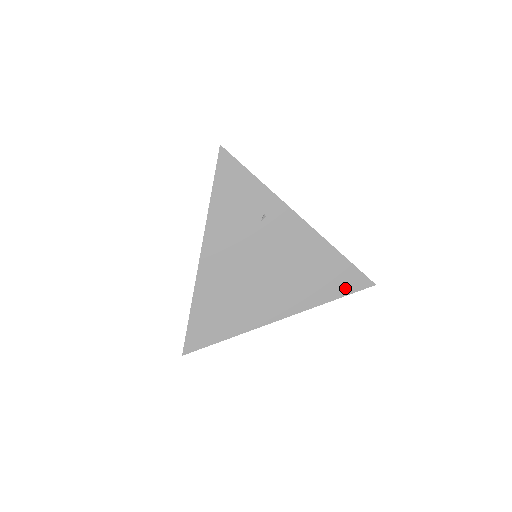
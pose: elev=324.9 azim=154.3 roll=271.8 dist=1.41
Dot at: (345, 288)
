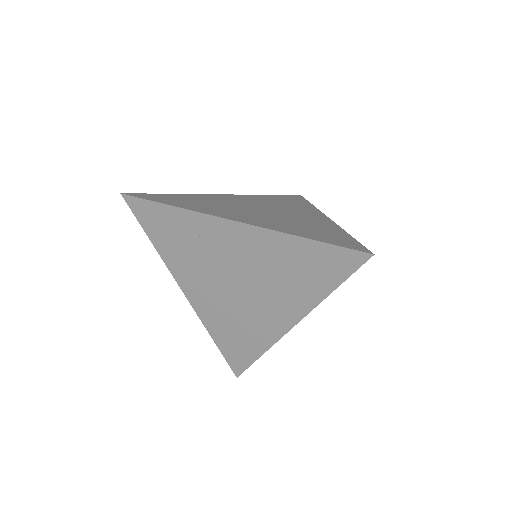
Dot at: (337, 273)
